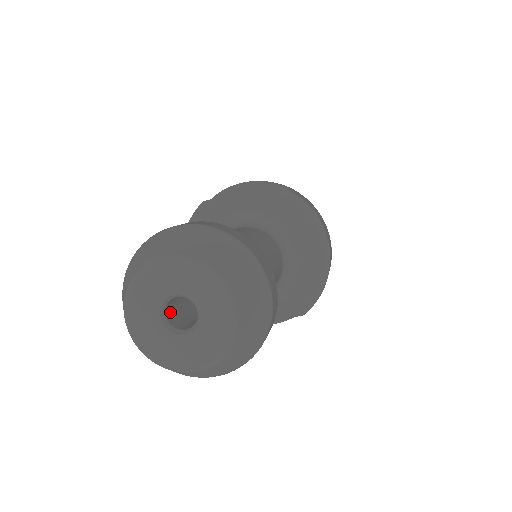
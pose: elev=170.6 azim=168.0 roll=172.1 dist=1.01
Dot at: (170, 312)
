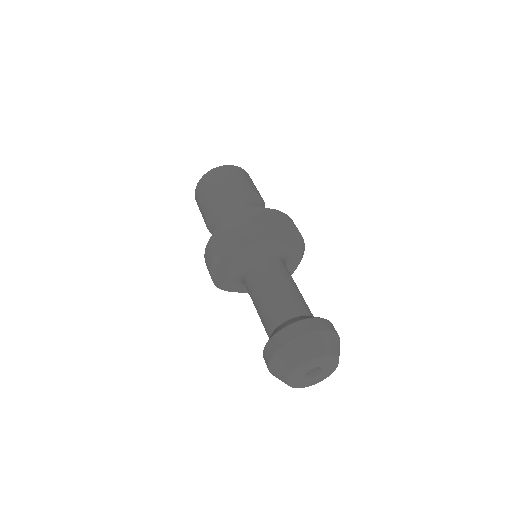
Dot at: occluded
